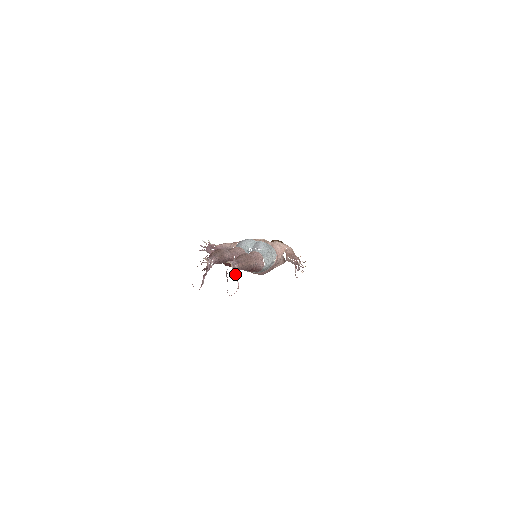
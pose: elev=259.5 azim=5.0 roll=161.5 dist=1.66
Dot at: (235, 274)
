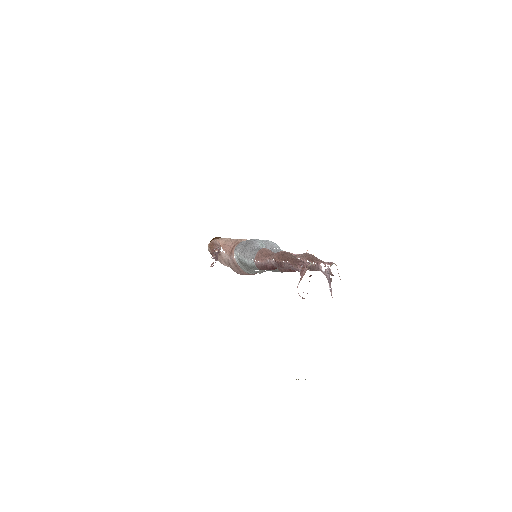
Dot at: occluded
